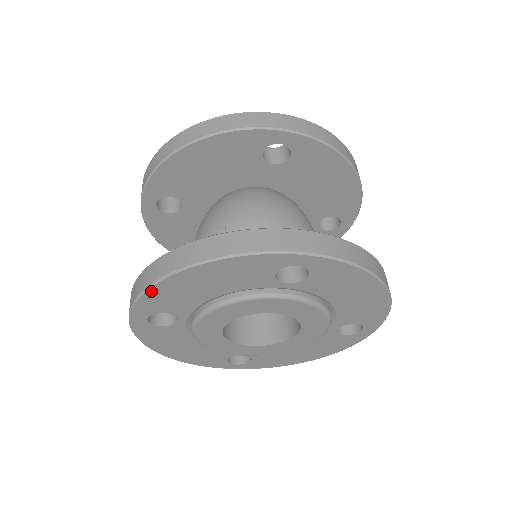
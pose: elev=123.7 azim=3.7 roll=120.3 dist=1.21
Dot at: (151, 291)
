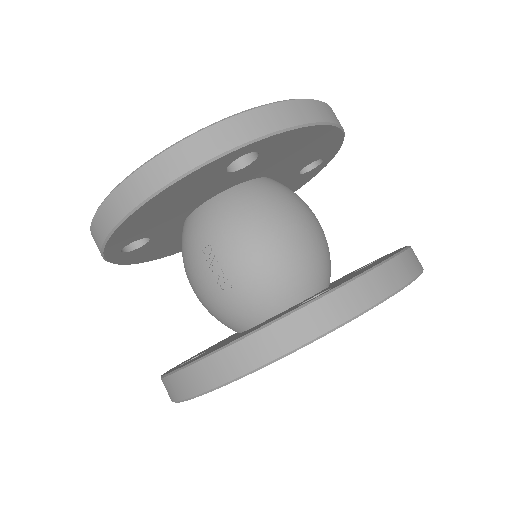
Dot at: (192, 398)
